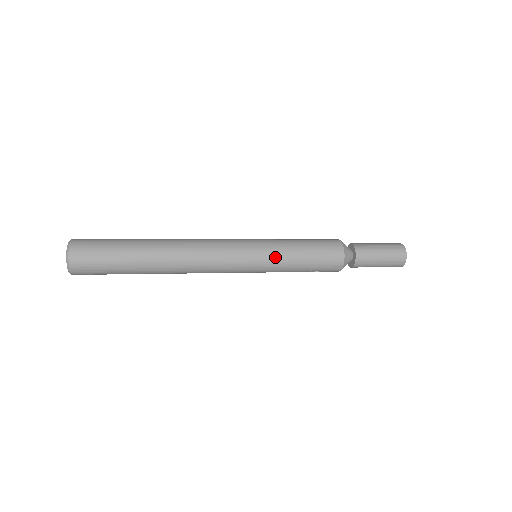
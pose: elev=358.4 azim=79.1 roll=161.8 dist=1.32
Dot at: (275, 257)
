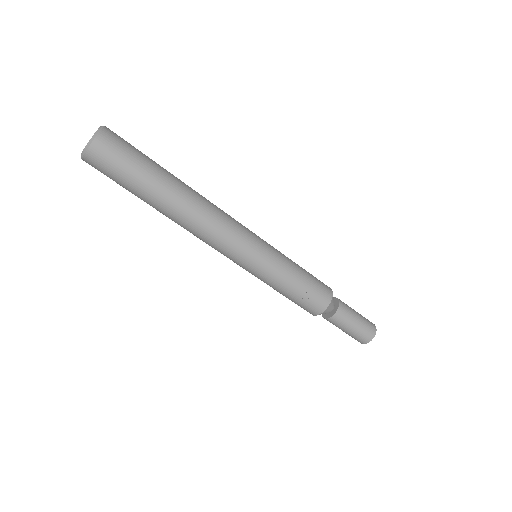
Dot at: (280, 255)
